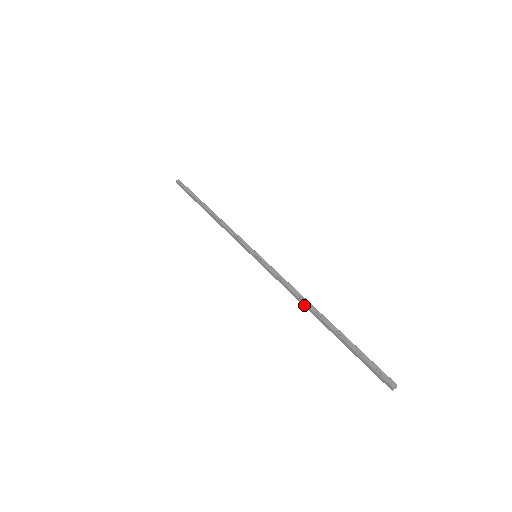
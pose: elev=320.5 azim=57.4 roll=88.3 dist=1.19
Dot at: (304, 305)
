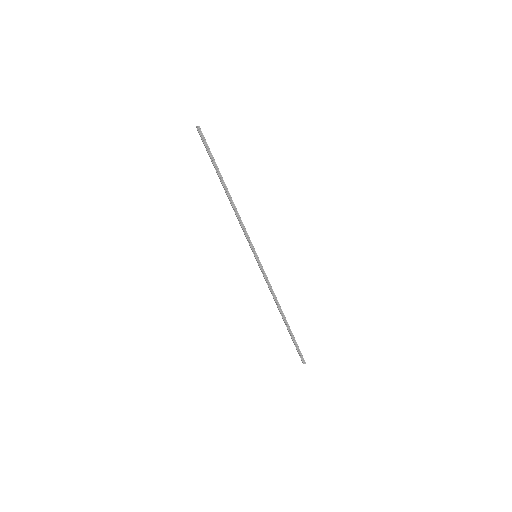
Dot at: (277, 306)
